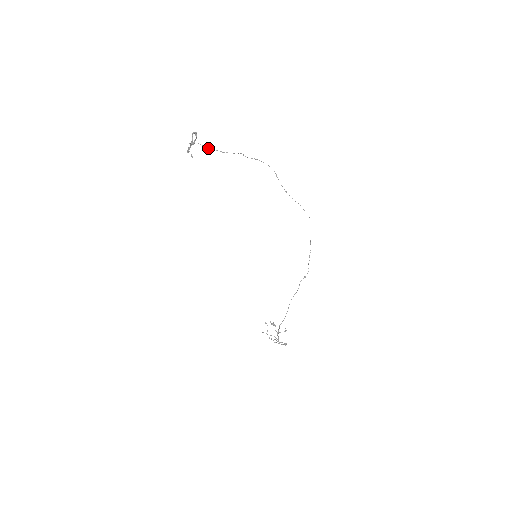
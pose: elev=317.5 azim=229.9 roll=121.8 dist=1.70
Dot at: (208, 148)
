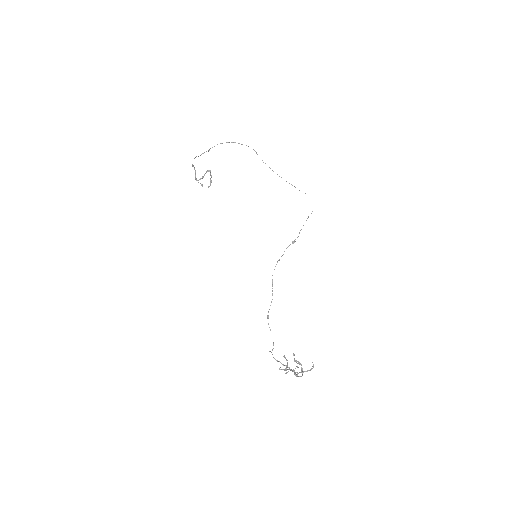
Dot at: occluded
